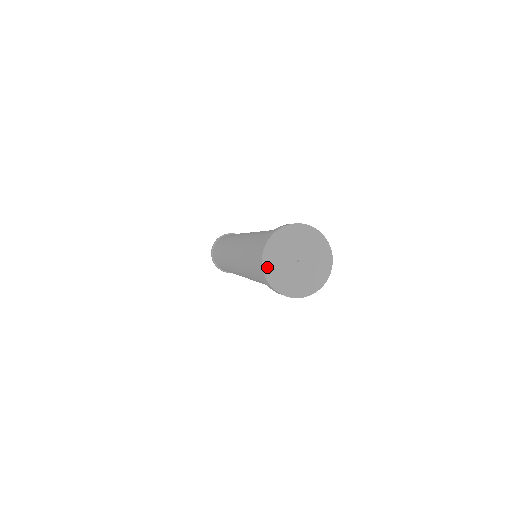
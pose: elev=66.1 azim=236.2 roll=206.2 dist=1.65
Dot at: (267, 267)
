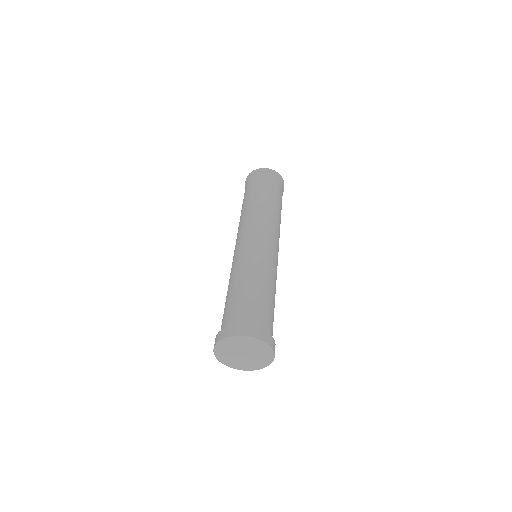
Dot at: (217, 353)
